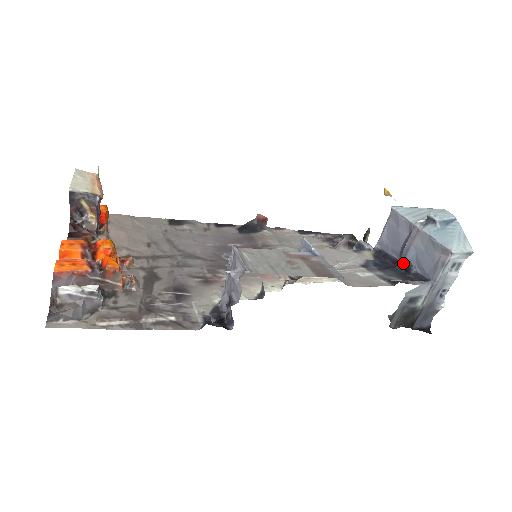
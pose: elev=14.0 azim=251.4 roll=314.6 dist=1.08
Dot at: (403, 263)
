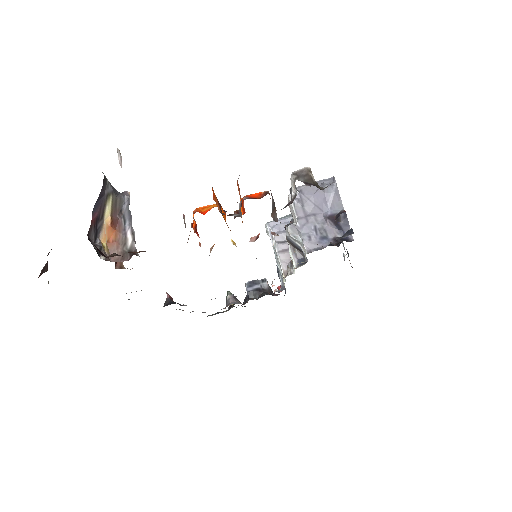
Dot at: occluded
